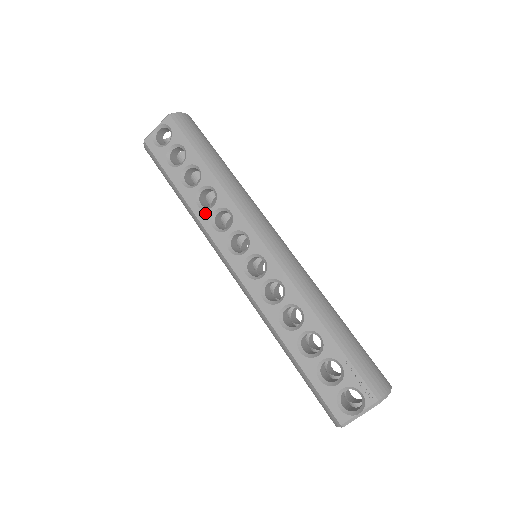
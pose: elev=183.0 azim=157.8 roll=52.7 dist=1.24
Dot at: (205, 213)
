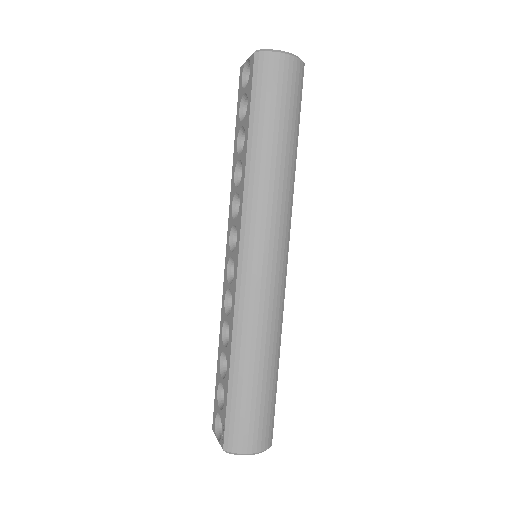
Dot at: (234, 187)
